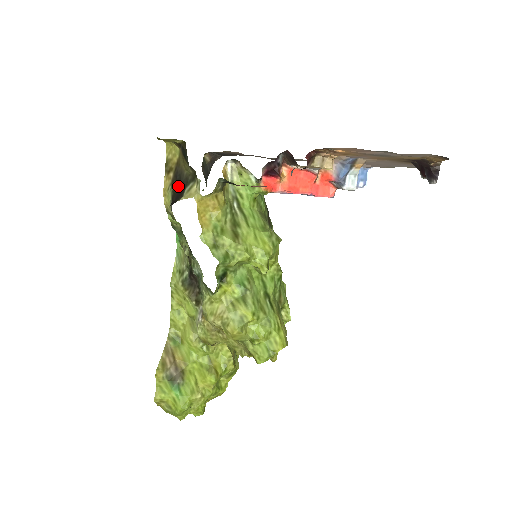
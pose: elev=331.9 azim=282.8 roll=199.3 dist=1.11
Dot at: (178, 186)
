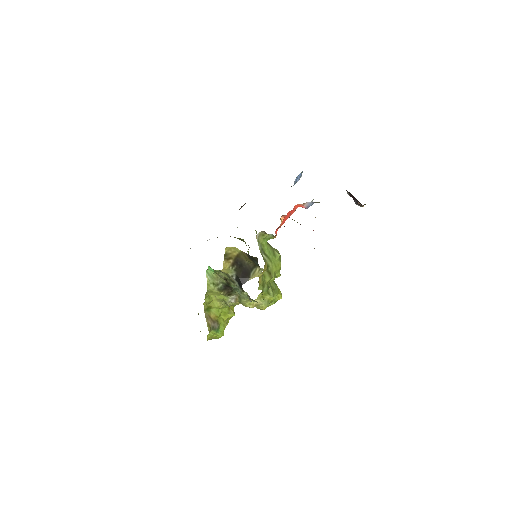
Dot at: (241, 269)
